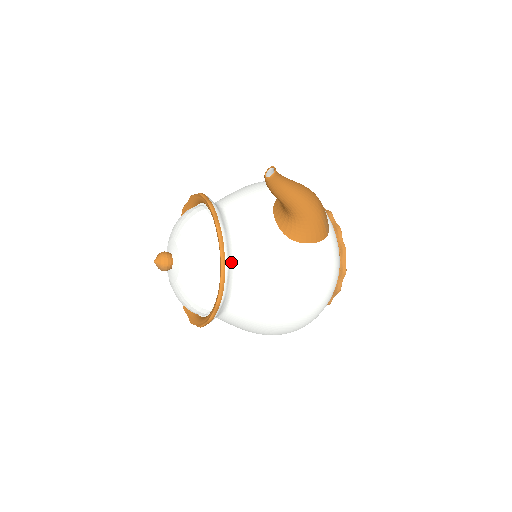
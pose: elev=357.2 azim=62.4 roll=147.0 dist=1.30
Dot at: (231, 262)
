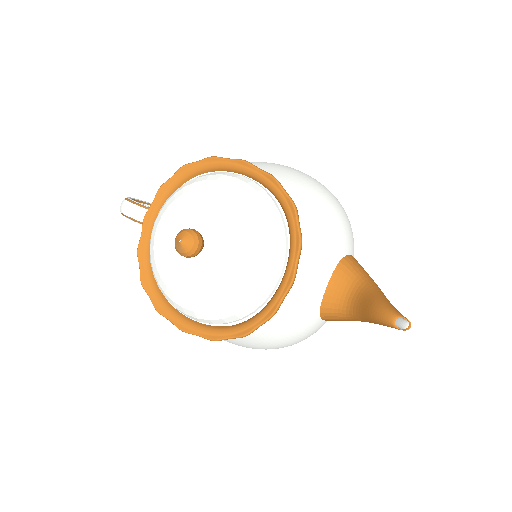
Dot at: occluded
